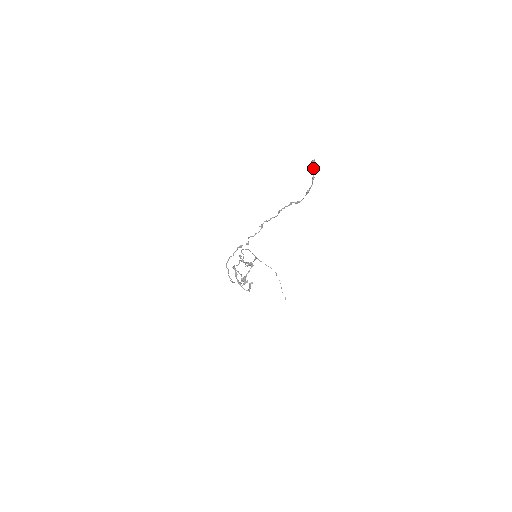
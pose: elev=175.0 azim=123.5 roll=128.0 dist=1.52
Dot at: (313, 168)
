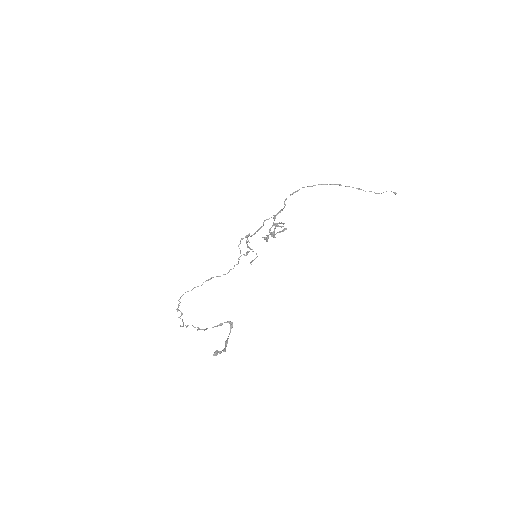
Dot at: (219, 352)
